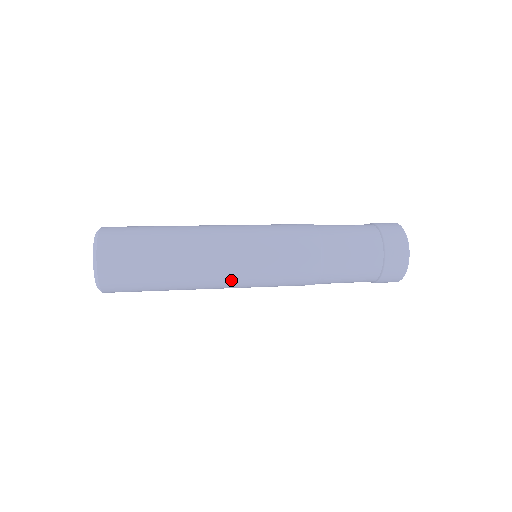
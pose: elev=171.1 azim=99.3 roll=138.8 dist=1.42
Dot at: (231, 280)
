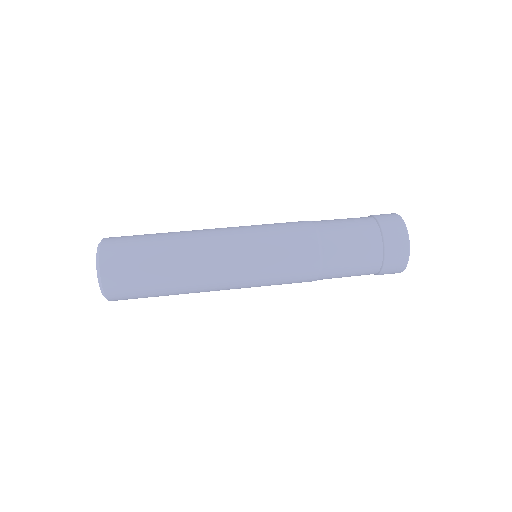
Dot at: occluded
